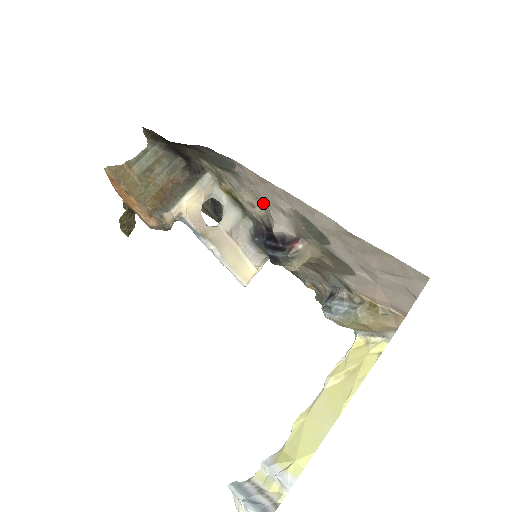
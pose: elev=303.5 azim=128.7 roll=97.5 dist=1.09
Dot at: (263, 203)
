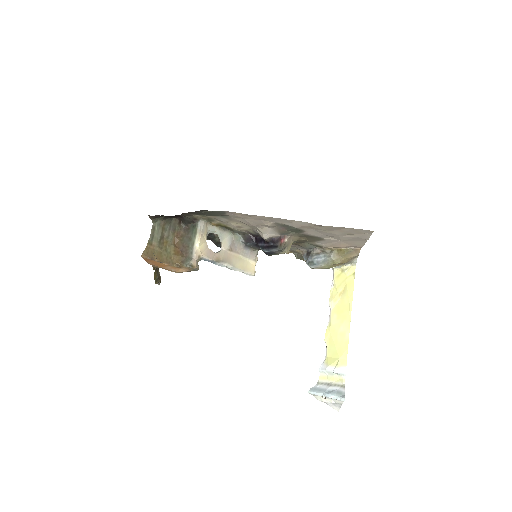
Dot at: occluded
